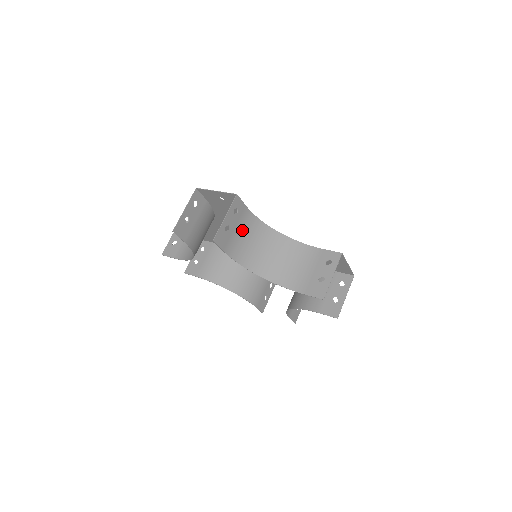
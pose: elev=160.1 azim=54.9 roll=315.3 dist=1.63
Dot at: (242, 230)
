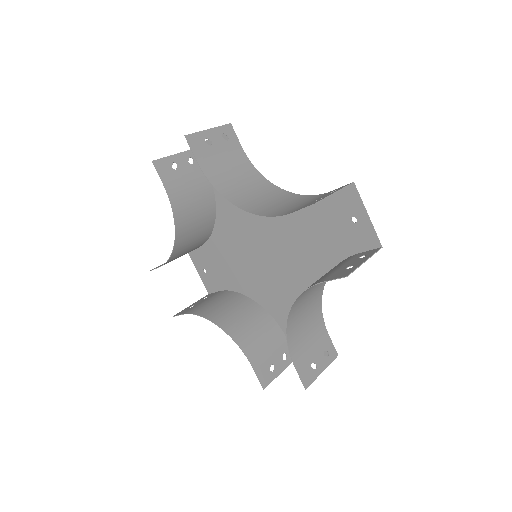
Dot at: (230, 163)
